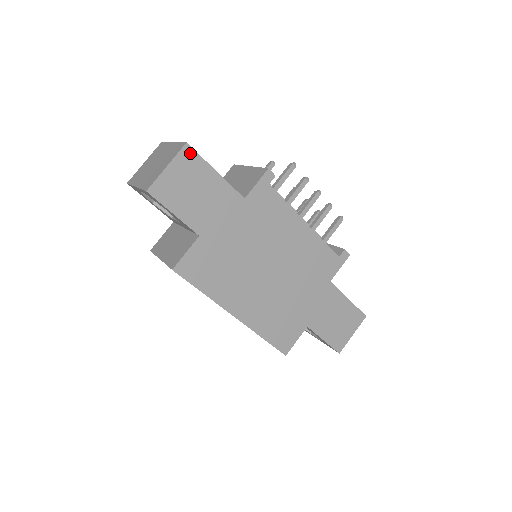
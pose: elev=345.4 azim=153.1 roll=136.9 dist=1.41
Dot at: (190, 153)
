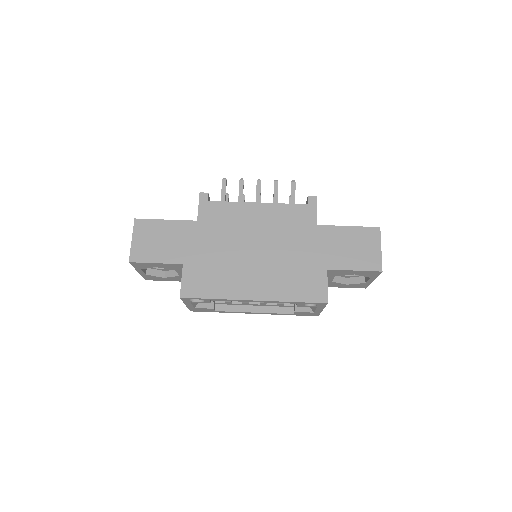
Dot at: (141, 222)
